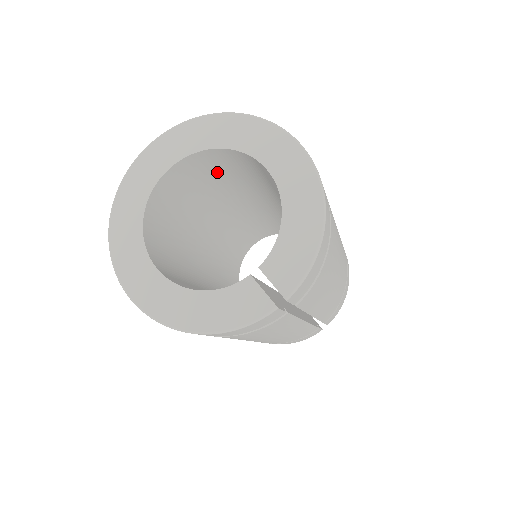
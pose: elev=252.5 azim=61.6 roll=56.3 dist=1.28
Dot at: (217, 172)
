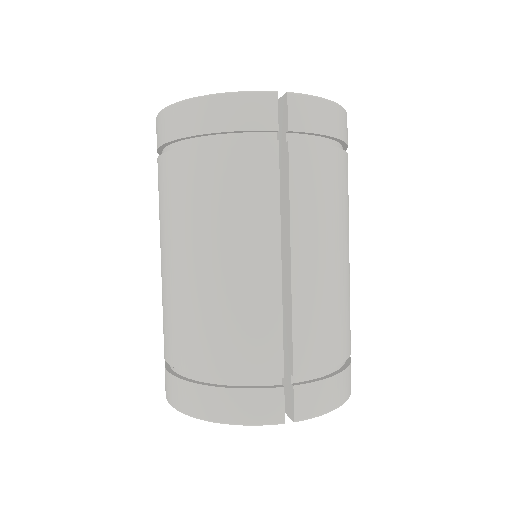
Dot at: occluded
